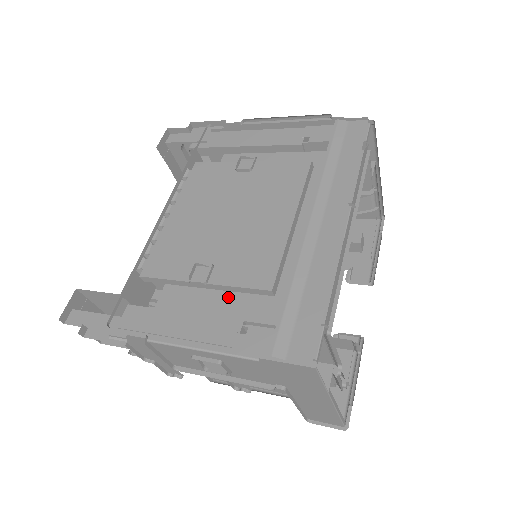
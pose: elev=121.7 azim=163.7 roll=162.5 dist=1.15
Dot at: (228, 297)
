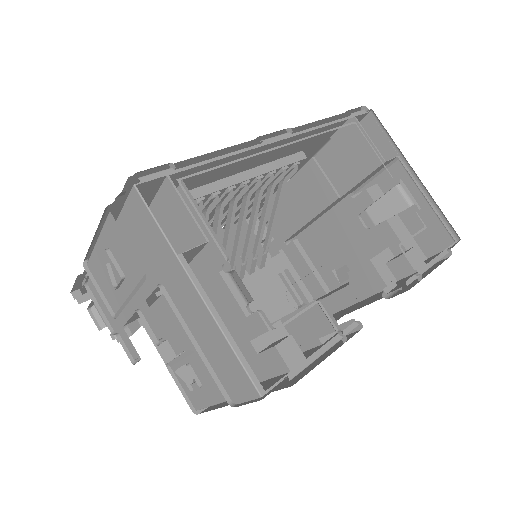
Dot at: occluded
